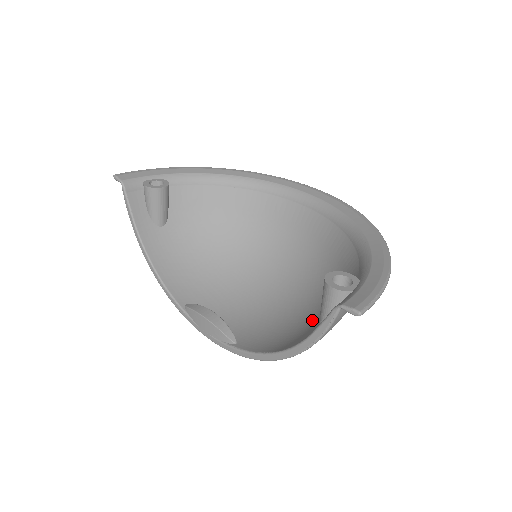
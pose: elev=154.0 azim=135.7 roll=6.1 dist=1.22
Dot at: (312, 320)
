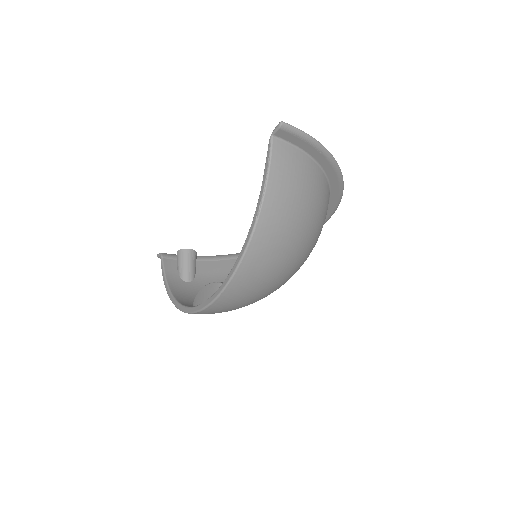
Dot at: occluded
